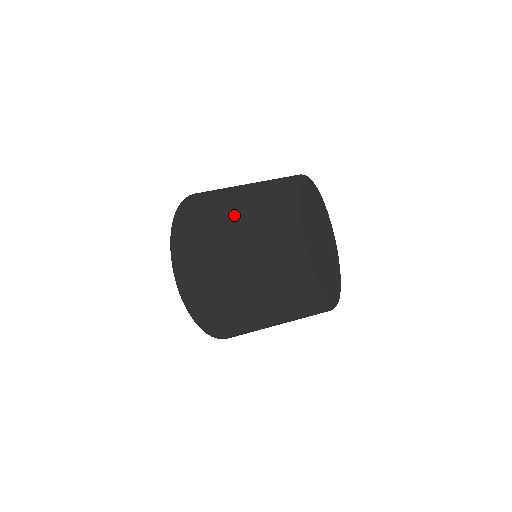
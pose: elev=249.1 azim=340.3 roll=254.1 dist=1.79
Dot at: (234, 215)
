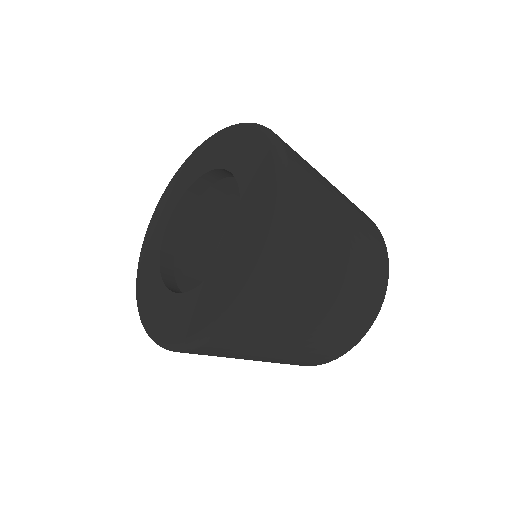
Dot at: (341, 195)
